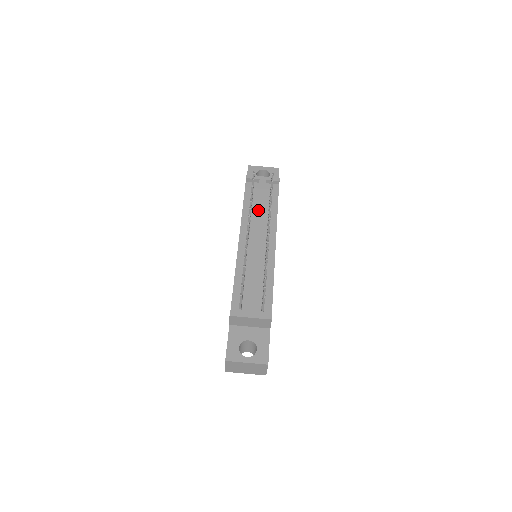
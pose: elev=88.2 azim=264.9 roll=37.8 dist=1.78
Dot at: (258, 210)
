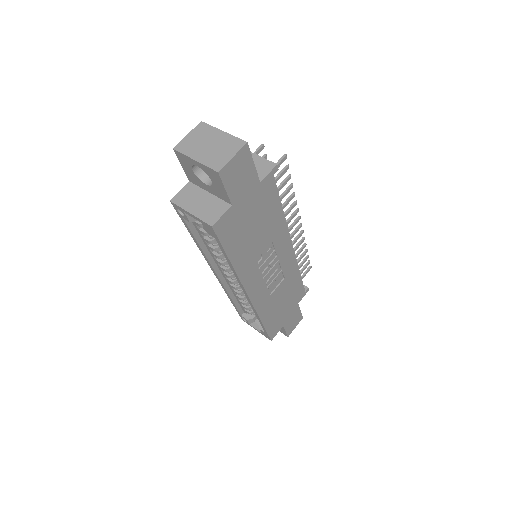
Dot at: occluded
